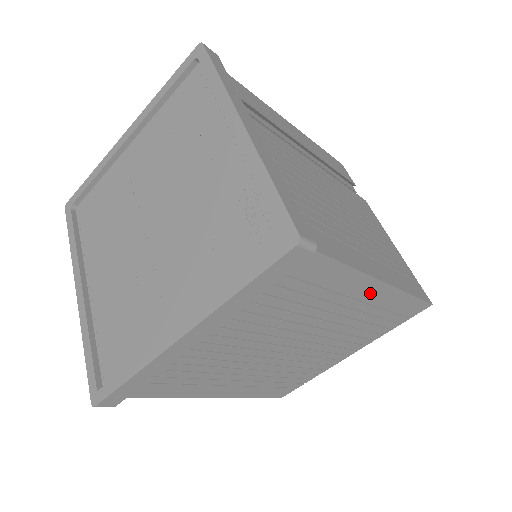
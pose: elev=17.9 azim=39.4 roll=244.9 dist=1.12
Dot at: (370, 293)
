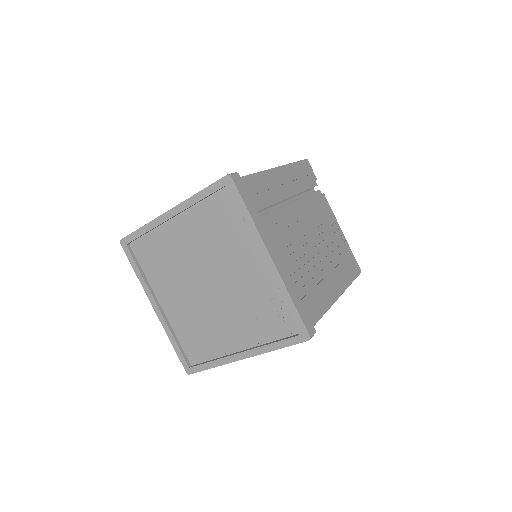
Dot at: occluded
